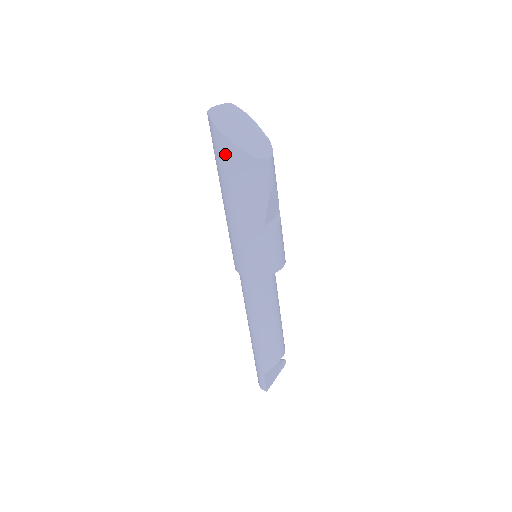
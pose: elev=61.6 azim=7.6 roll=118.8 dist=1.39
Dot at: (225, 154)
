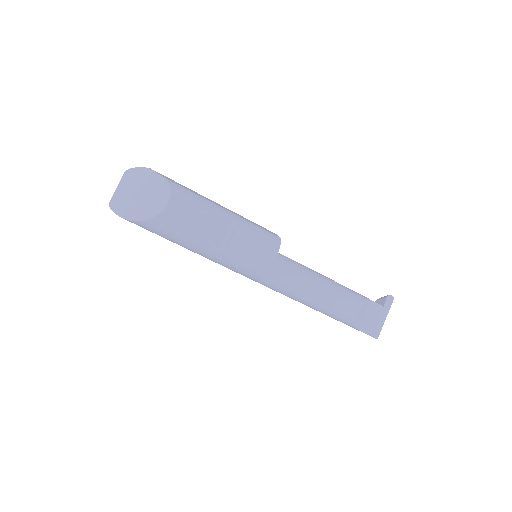
Dot at: occluded
